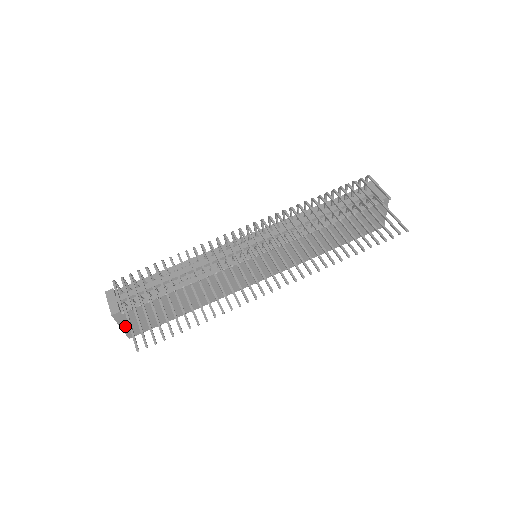
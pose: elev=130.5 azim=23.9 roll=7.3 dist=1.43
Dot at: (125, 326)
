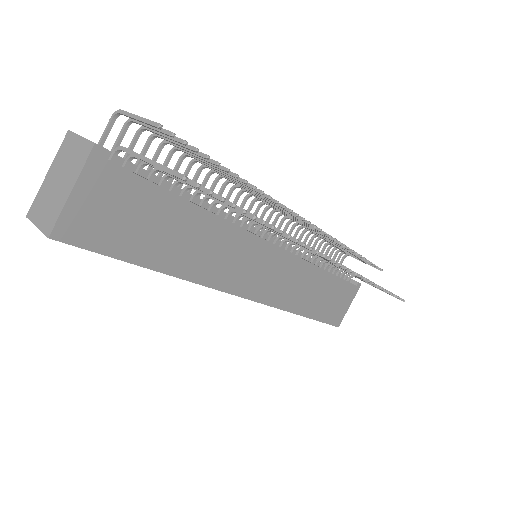
Dot at: (78, 196)
